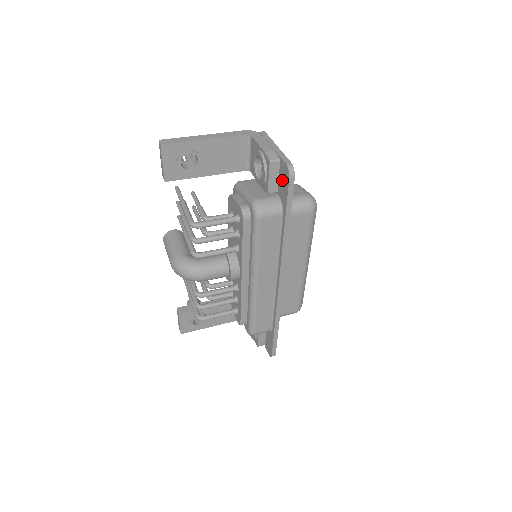
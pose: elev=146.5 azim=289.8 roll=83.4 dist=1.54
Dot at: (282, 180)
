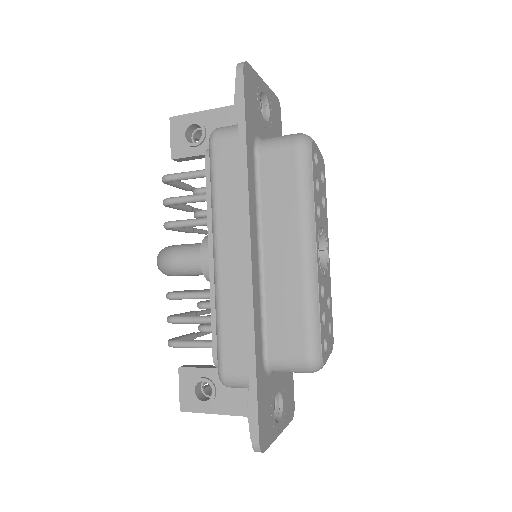
Dot at: occluded
